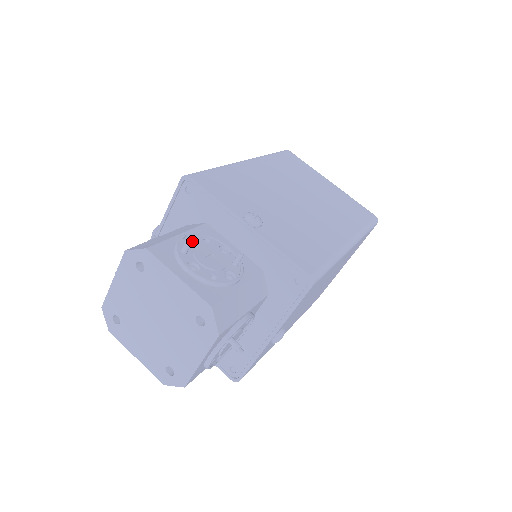
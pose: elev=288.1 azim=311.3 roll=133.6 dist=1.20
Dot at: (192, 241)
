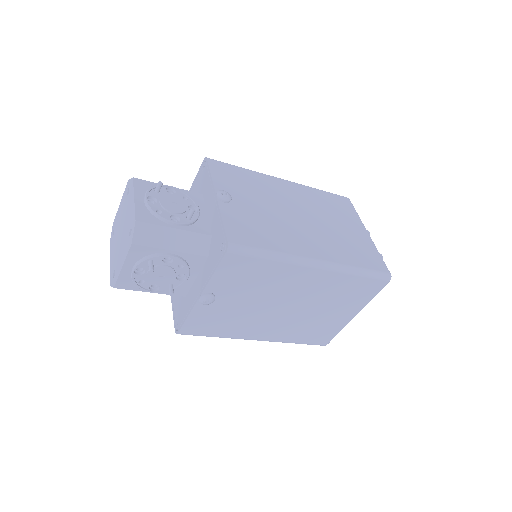
Dot at: (162, 184)
